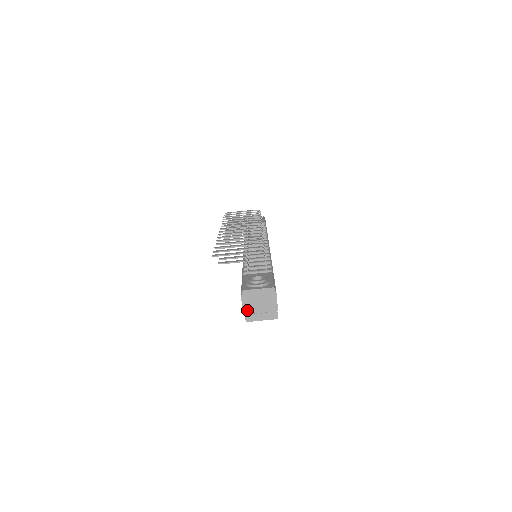
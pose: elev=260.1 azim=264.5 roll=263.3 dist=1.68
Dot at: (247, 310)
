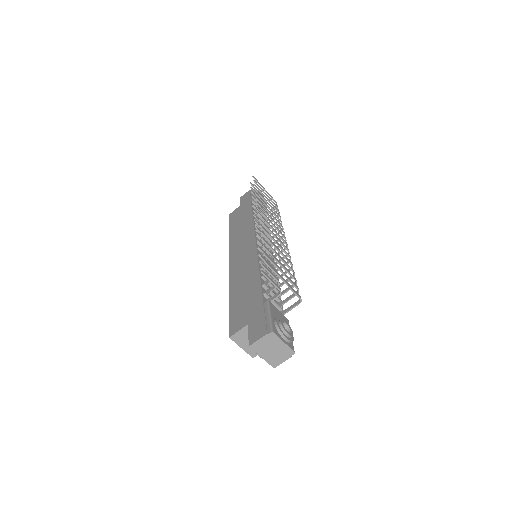
Dot at: (256, 347)
